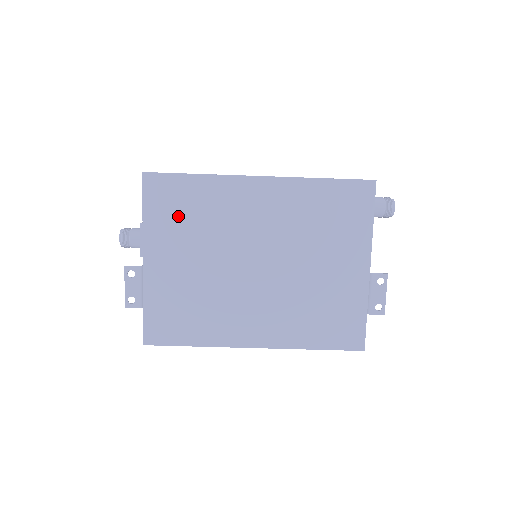
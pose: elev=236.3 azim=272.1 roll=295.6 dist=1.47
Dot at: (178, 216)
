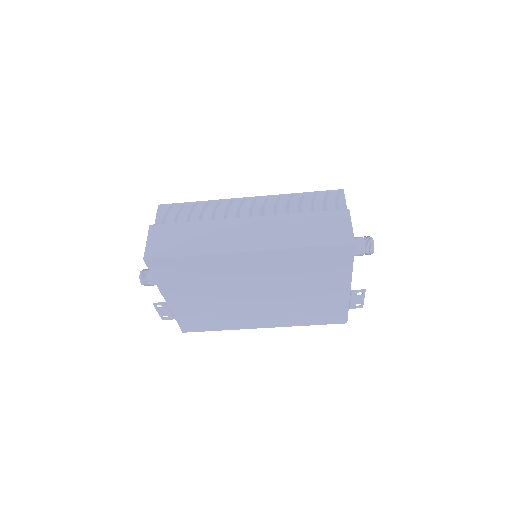
Dot at: (184, 278)
